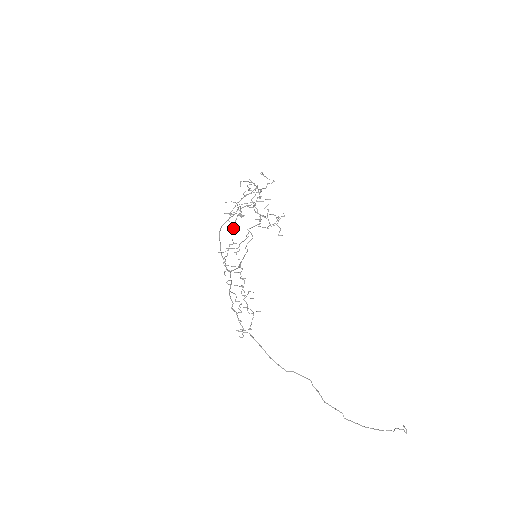
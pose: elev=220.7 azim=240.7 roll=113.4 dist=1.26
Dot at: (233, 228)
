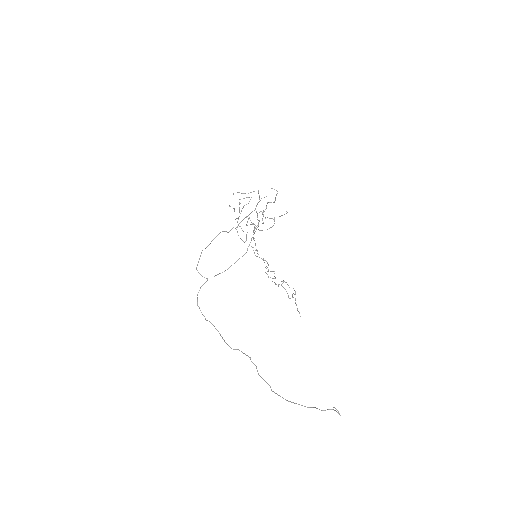
Dot at: (240, 238)
